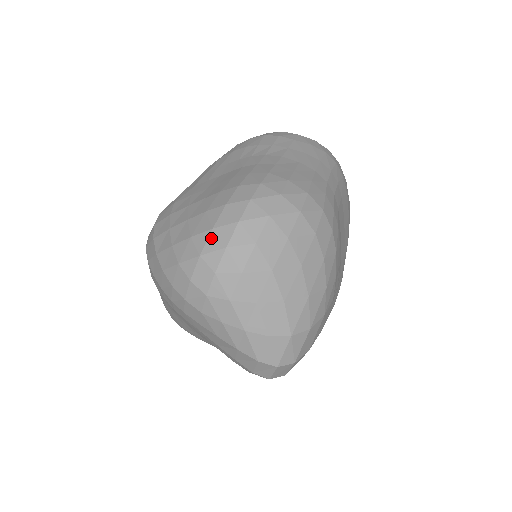
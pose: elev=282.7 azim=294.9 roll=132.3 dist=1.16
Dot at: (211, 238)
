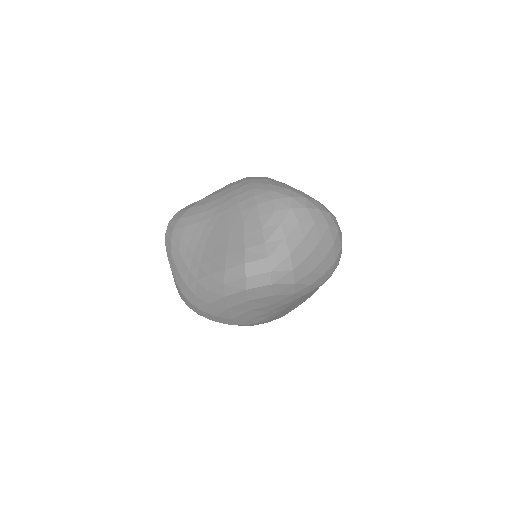
Dot at: (315, 201)
